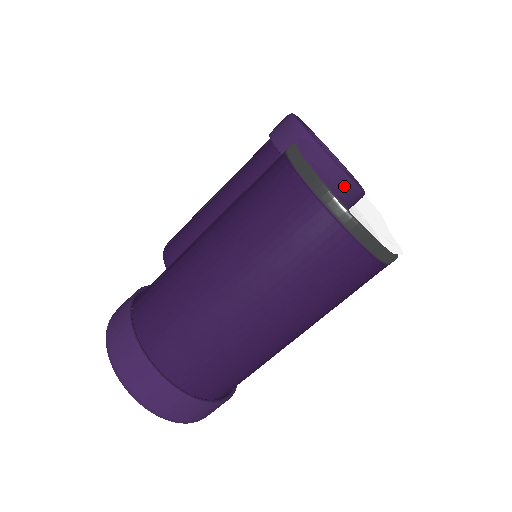
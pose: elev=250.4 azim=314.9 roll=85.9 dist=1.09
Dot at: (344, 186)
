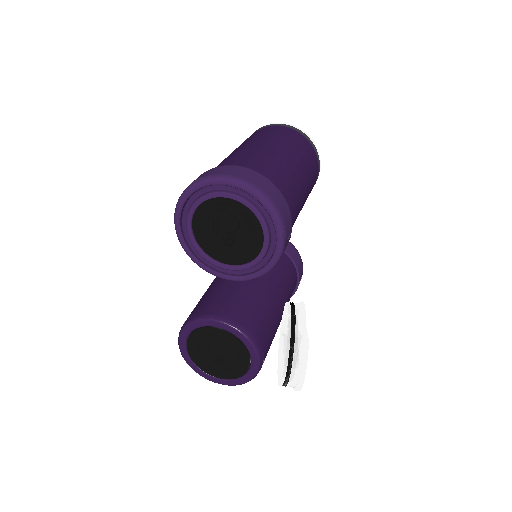
Dot at: occluded
